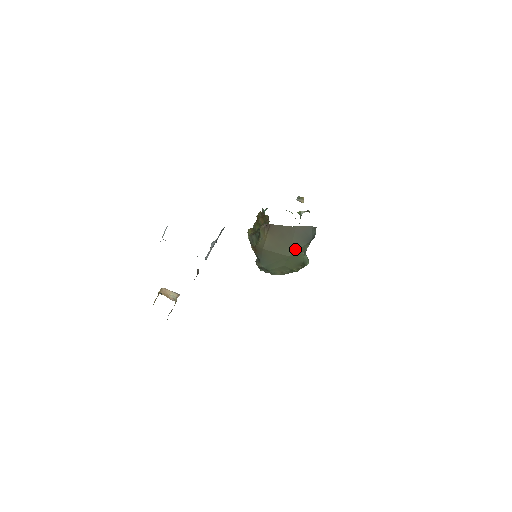
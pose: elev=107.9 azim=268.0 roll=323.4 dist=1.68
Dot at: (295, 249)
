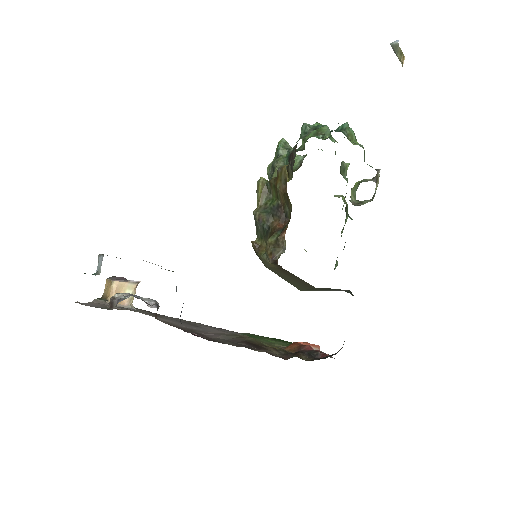
Dot at: (313, 290)
